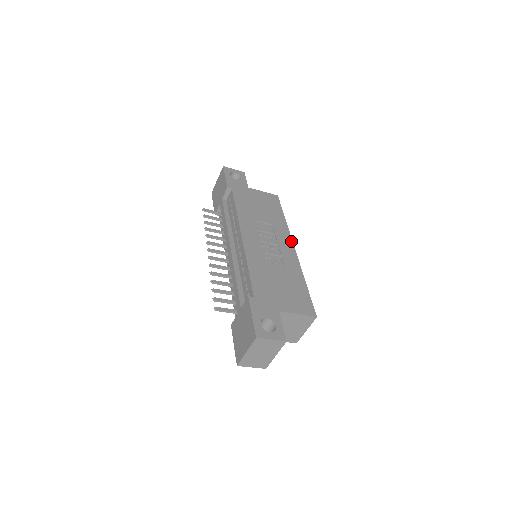
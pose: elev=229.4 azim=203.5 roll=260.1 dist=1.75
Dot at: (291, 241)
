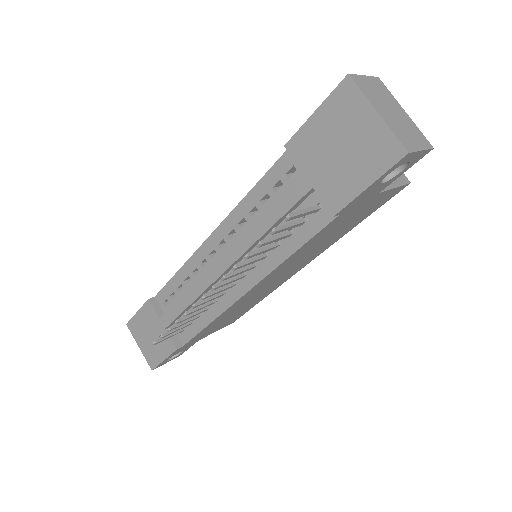
Dot at: occluded
